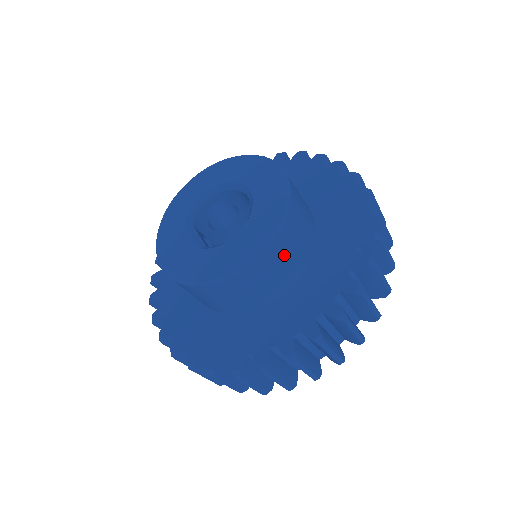
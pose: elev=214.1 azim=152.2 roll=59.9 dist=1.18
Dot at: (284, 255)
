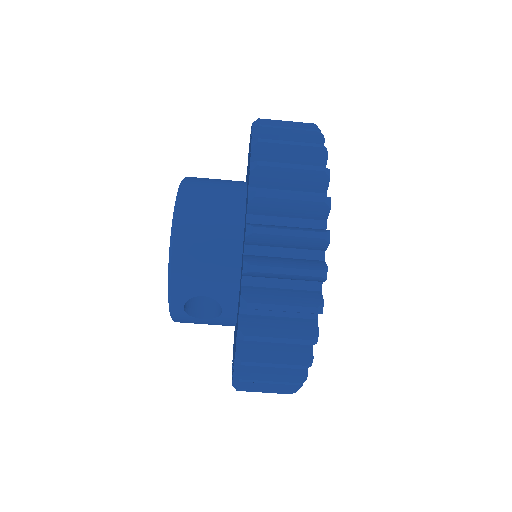
Dot at: (207, 183)
